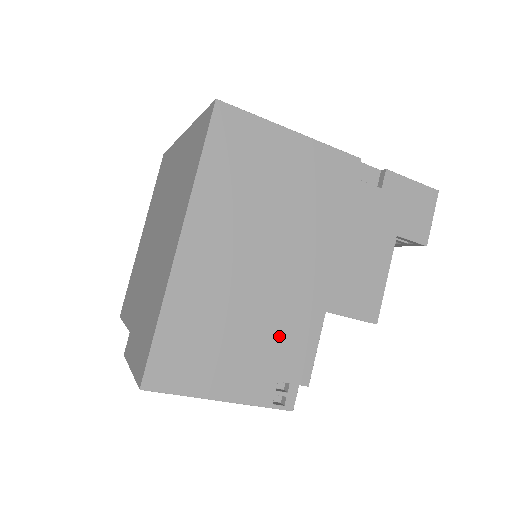
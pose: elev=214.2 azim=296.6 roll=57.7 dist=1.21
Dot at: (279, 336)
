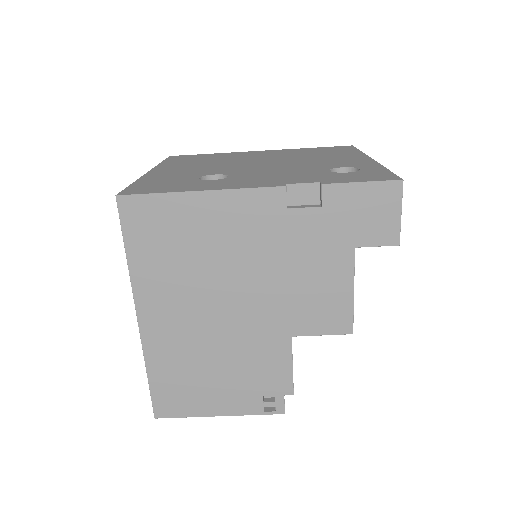
Dot at: (252, 365)
